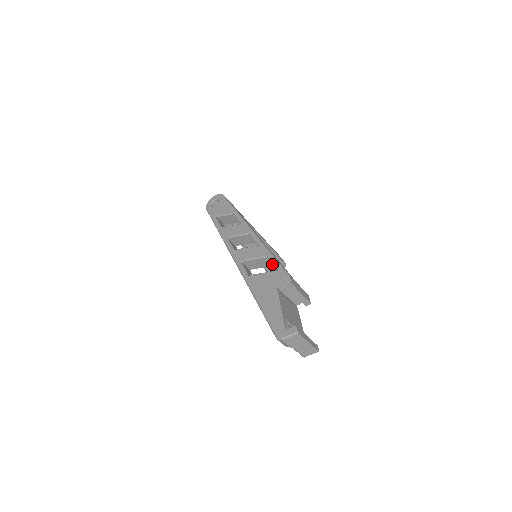
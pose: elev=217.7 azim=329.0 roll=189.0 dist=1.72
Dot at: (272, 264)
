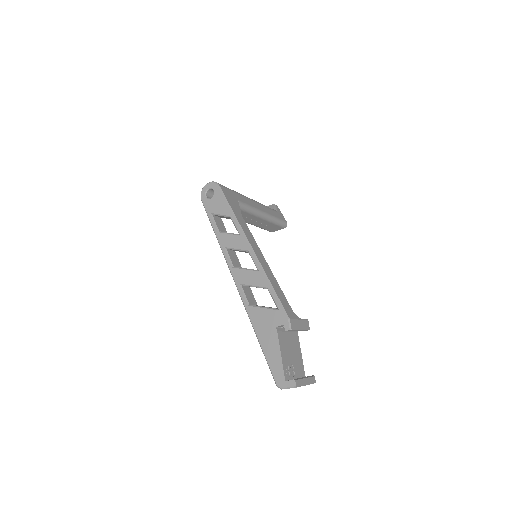
Dot at: occluded
